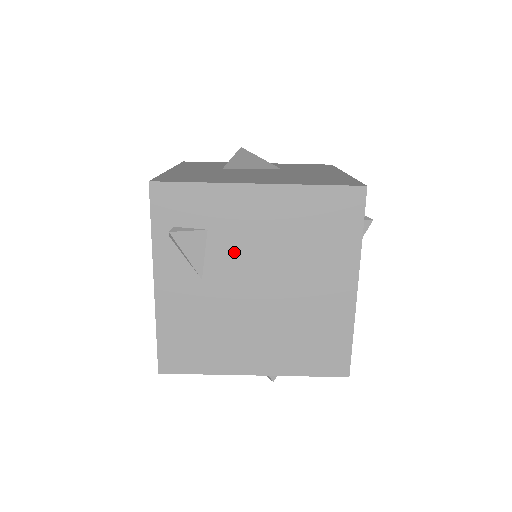
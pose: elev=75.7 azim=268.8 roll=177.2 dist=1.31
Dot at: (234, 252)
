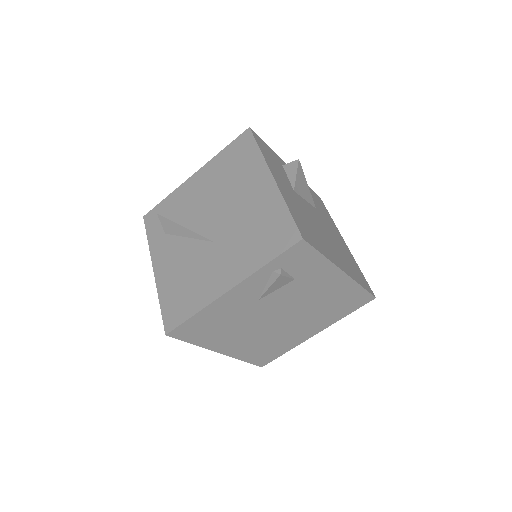
Dot at: (291, 296)
